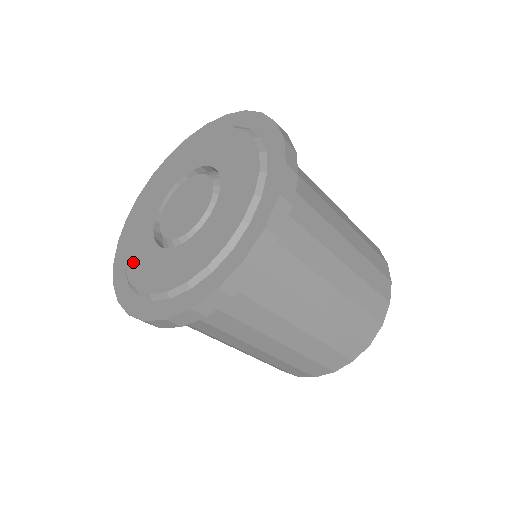
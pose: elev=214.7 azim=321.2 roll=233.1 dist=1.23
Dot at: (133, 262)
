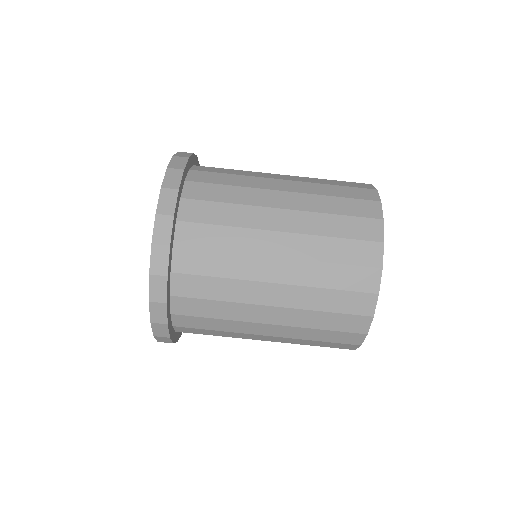
Dot at: occluded
